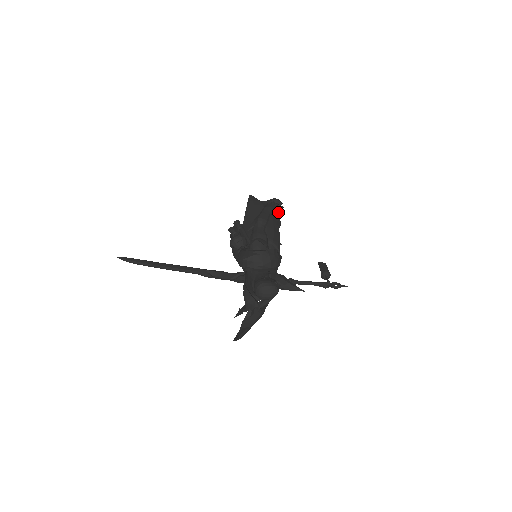
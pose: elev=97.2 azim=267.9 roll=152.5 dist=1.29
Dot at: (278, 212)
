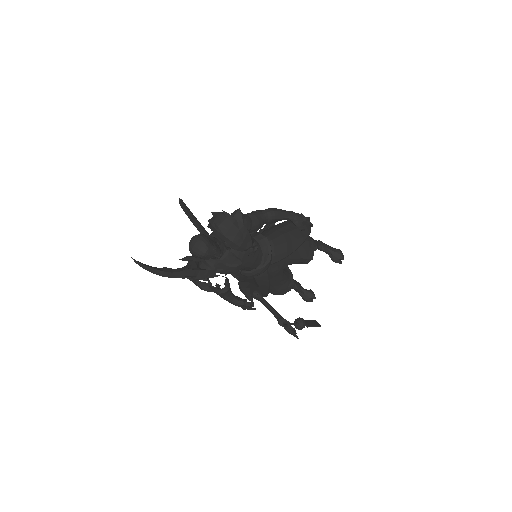
Dot at: (301, 227)
